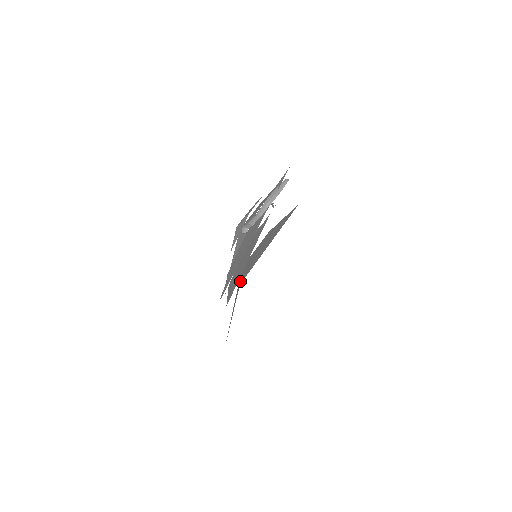
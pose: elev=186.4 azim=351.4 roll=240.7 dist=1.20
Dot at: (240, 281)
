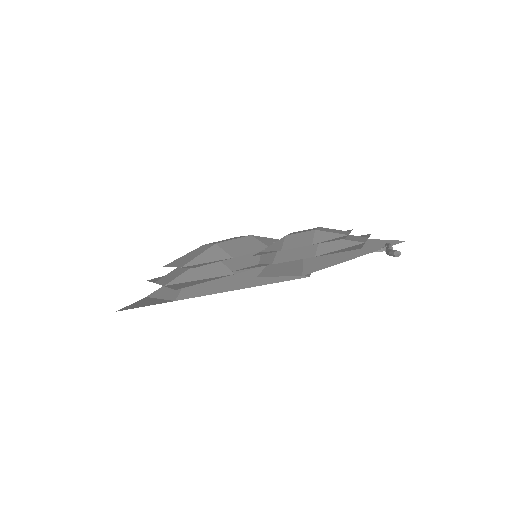
Dot at: occluded
